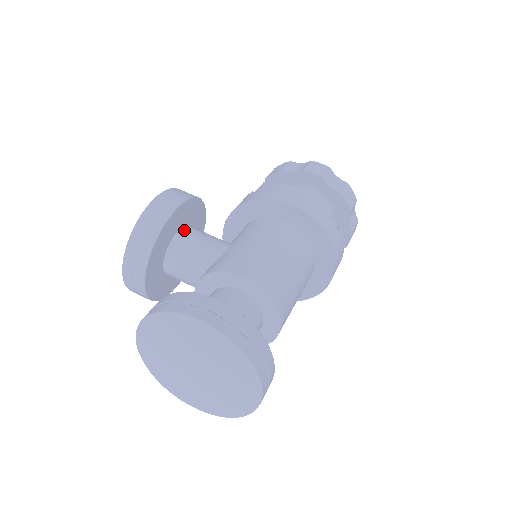
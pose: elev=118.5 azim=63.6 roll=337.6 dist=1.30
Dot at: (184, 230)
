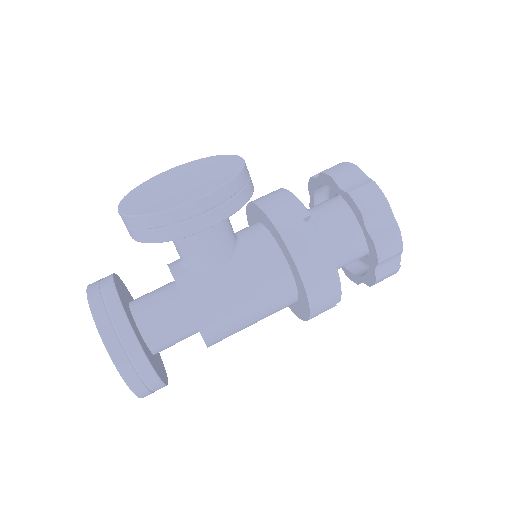
Dot at: occluded
